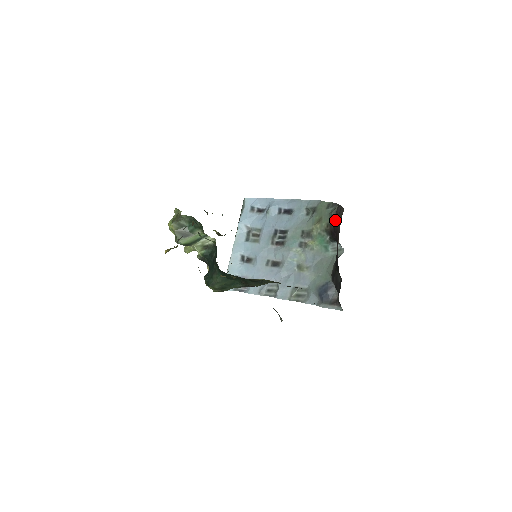
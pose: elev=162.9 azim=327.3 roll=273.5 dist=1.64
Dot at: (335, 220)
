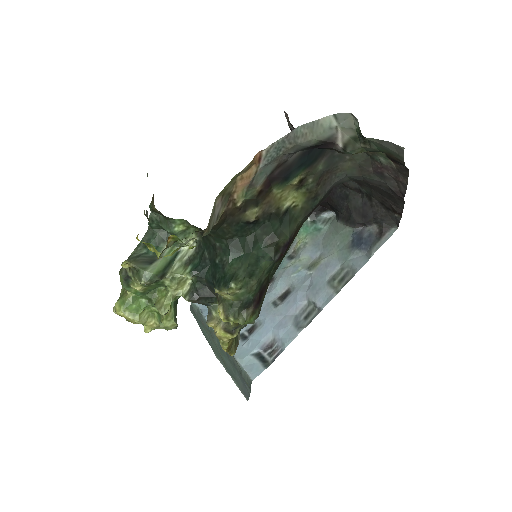
Dot at: occluded
